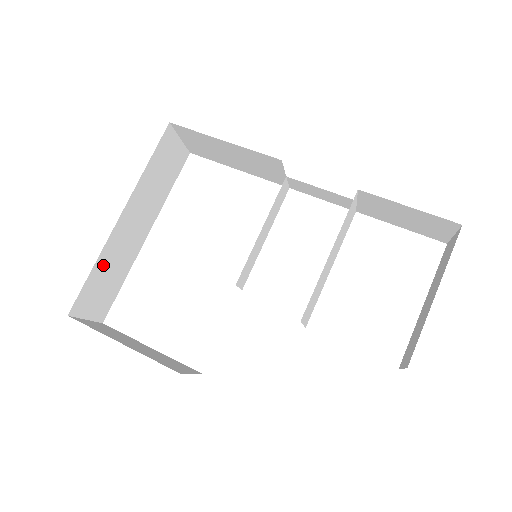
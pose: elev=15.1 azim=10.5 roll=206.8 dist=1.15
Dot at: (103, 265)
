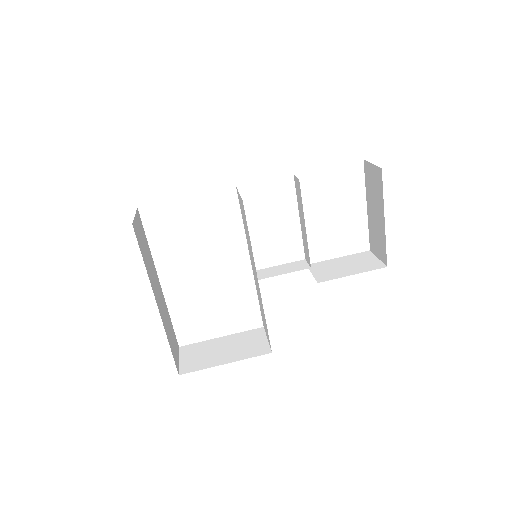
Dot at: (168, 334)
